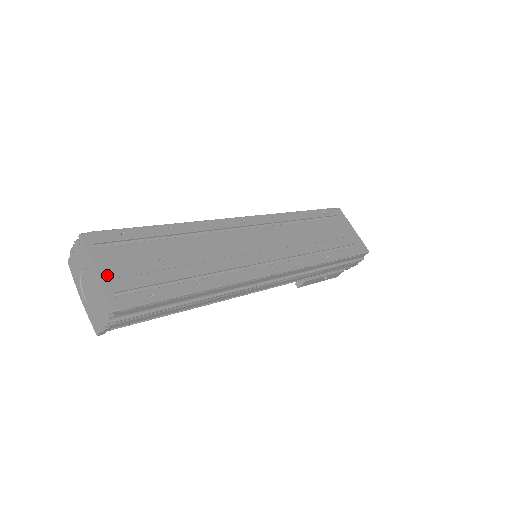
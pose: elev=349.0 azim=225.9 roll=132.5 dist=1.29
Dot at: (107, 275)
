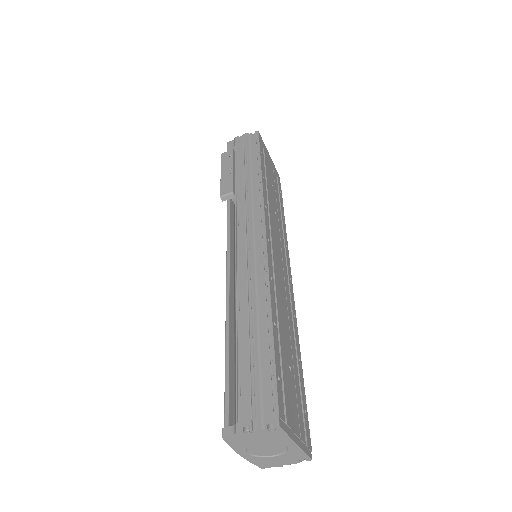
Dot at: (299, 437)
